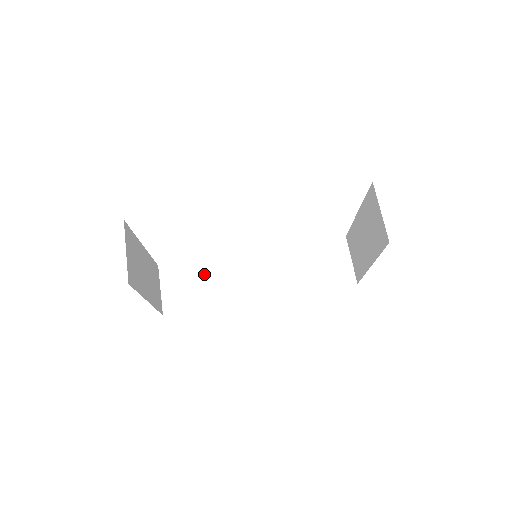
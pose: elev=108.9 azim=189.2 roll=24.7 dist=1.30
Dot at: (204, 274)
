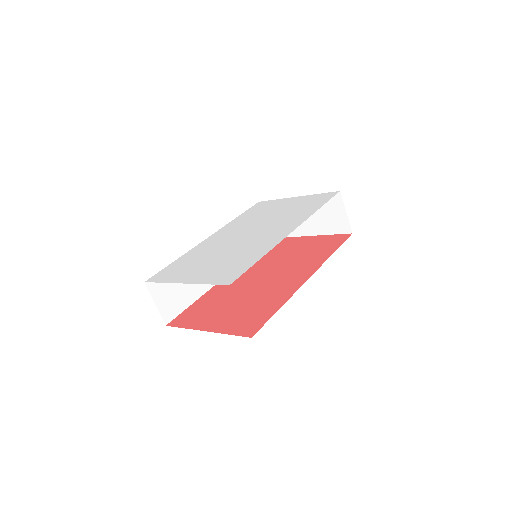
Dot at: occluded
